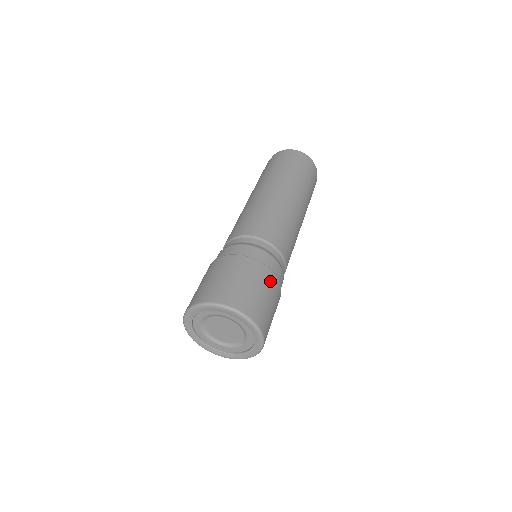
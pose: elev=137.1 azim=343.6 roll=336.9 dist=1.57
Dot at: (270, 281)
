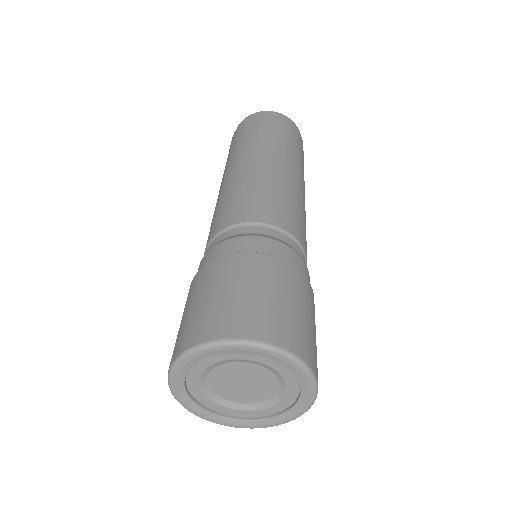
Dot at: (312, 302)
